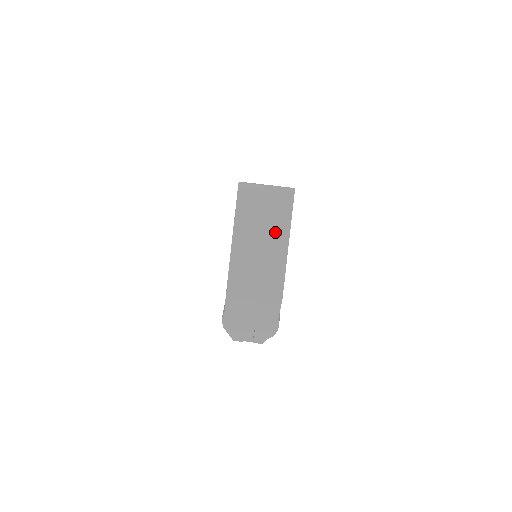
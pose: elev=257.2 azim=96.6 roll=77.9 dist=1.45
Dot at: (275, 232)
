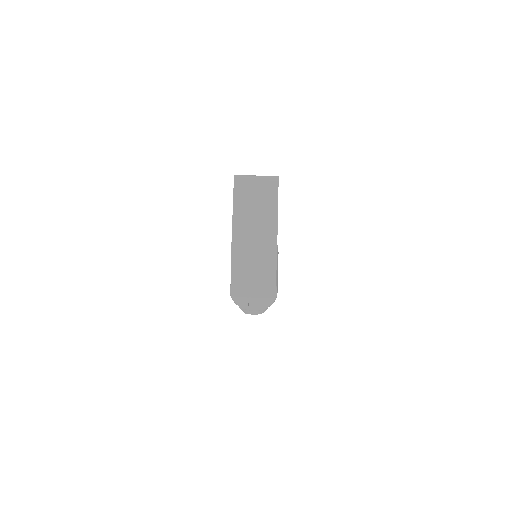
Dot at: (266, 210)
